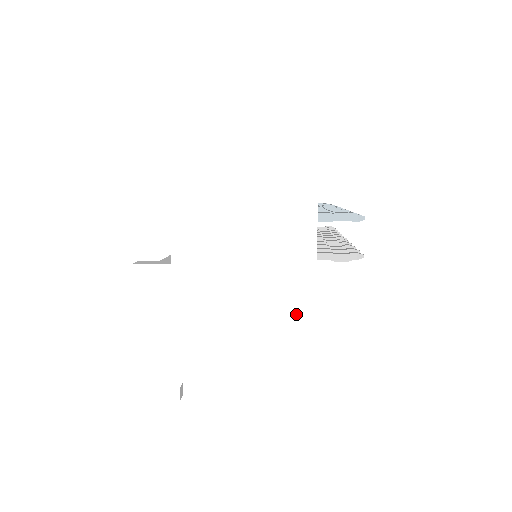
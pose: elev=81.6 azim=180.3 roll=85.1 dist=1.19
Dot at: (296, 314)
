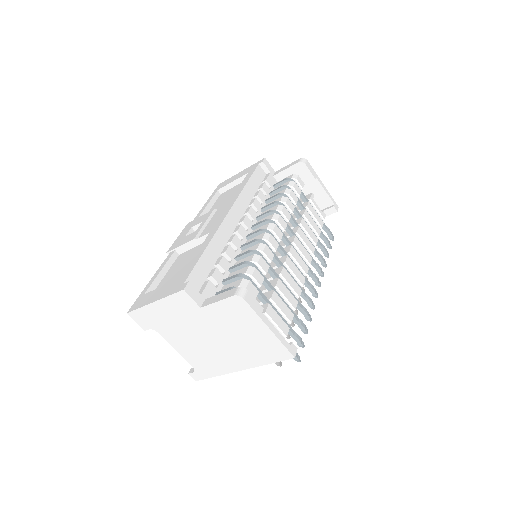
Dot at: (227, 365)
